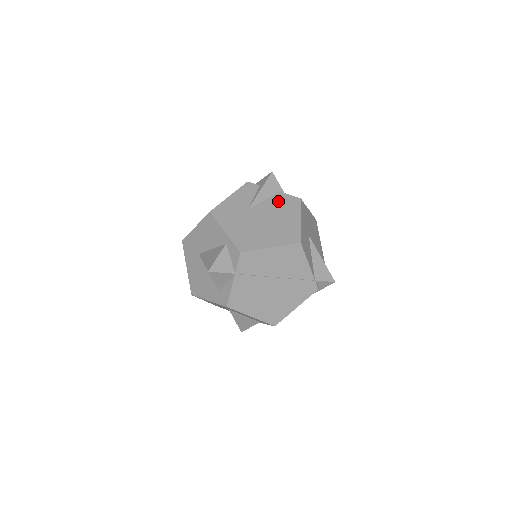
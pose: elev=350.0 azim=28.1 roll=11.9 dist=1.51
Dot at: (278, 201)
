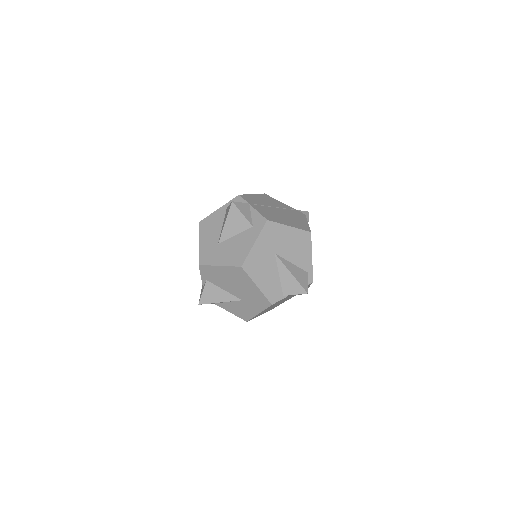
Dot at: occluded
